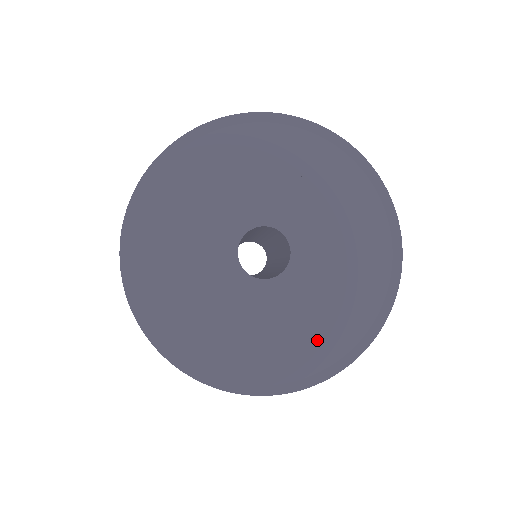
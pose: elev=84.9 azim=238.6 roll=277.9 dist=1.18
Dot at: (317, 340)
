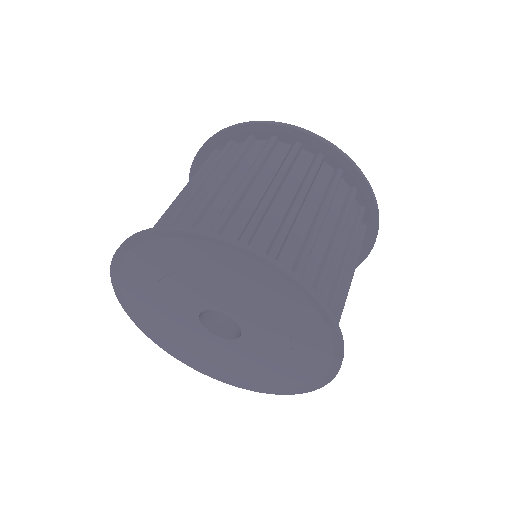
Dot at: (241, 373)
